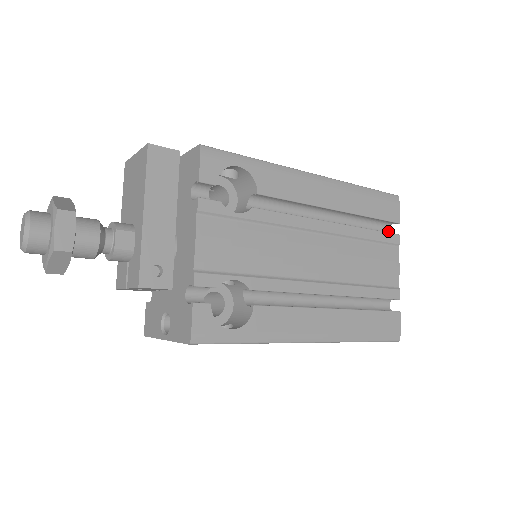
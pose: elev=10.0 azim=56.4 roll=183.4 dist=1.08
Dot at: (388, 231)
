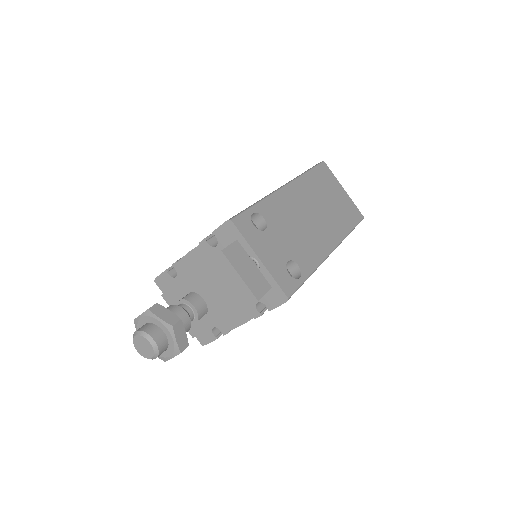
Dot at: occluded
